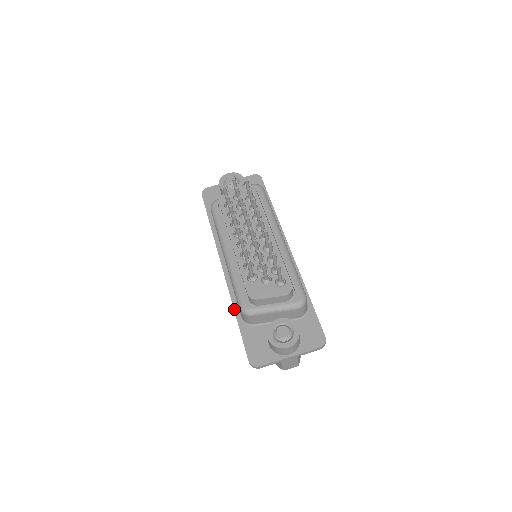
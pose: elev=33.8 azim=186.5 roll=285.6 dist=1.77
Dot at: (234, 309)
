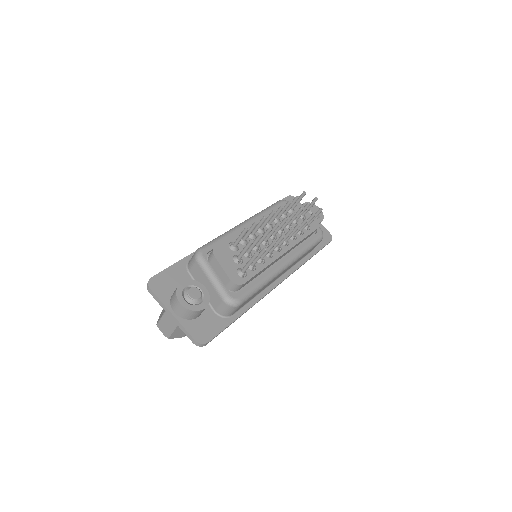
Dot at: occluded
